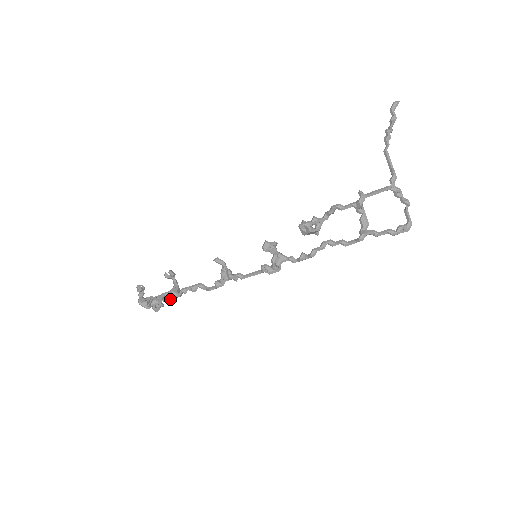
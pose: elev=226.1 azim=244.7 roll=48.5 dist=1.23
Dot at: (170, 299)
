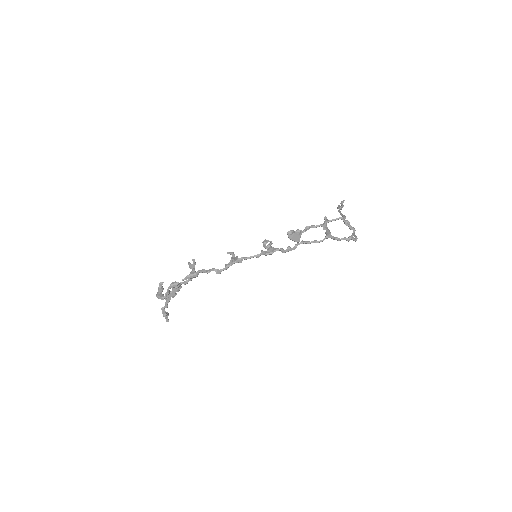
Dot at: (189, 276)
